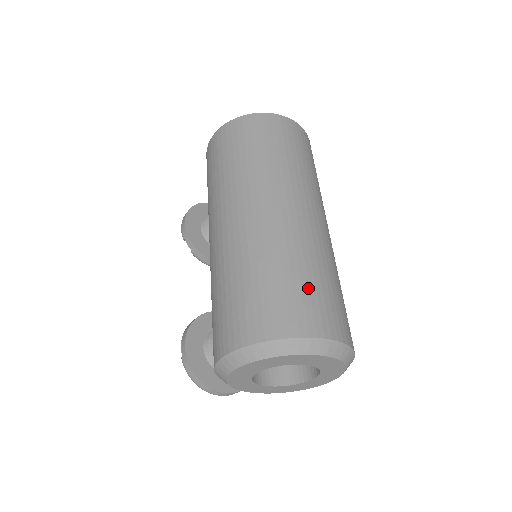
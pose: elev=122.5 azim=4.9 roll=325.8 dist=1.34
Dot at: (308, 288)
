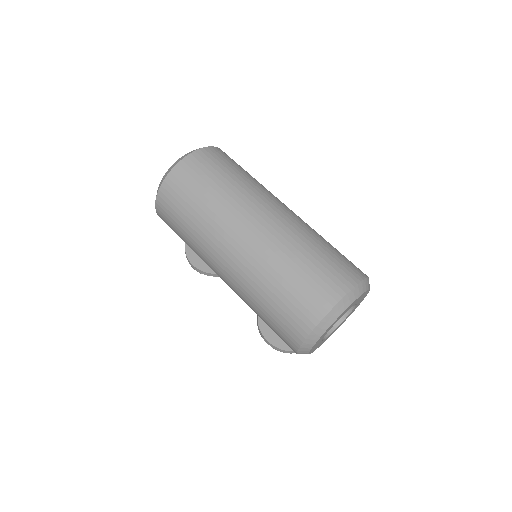
Dot at: (307, 276)
